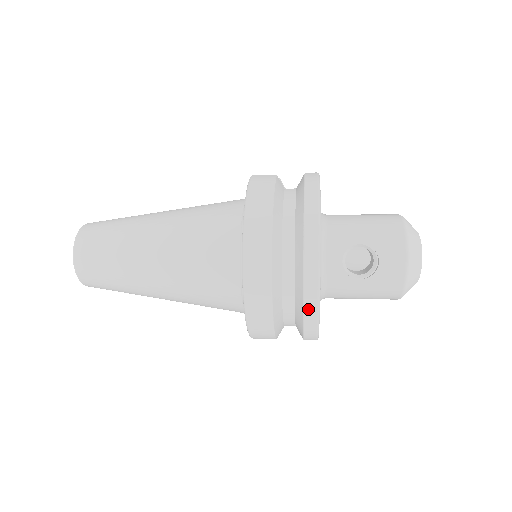
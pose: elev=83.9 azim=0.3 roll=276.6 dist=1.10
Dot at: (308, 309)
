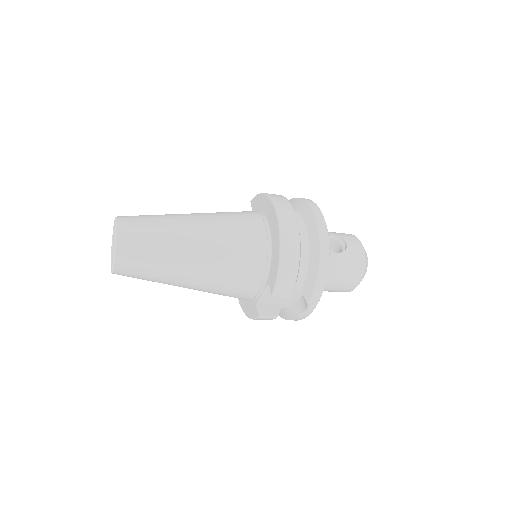
Dot at: (323, 246)
